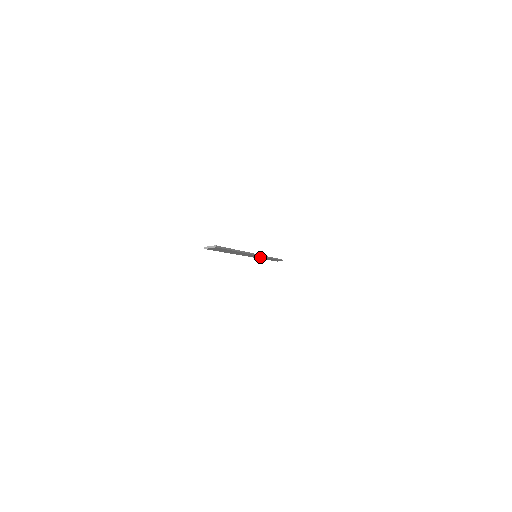
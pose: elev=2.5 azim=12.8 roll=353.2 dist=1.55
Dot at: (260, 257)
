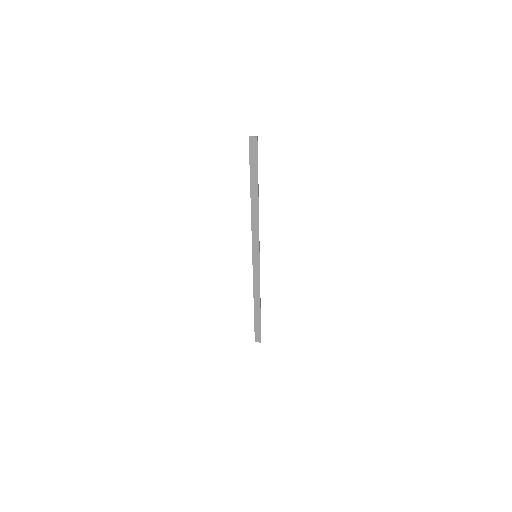
Dot at: (256, 270)
